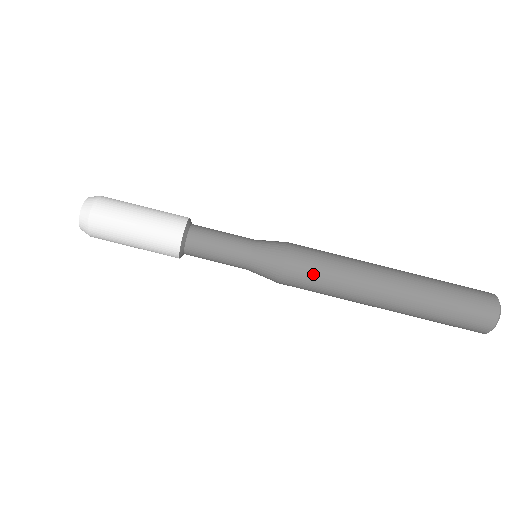
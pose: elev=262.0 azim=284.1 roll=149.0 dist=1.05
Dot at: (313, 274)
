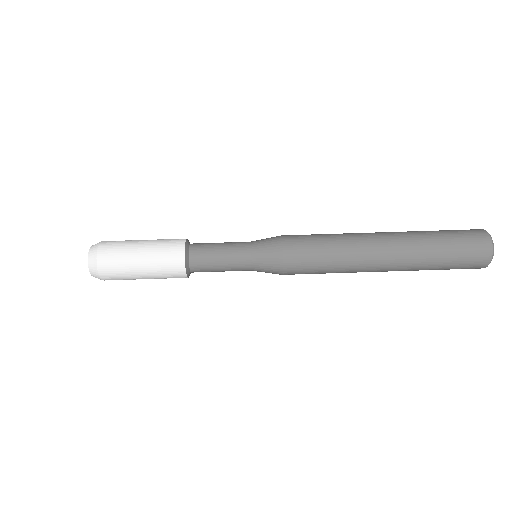
Dot at: (310, 238)
